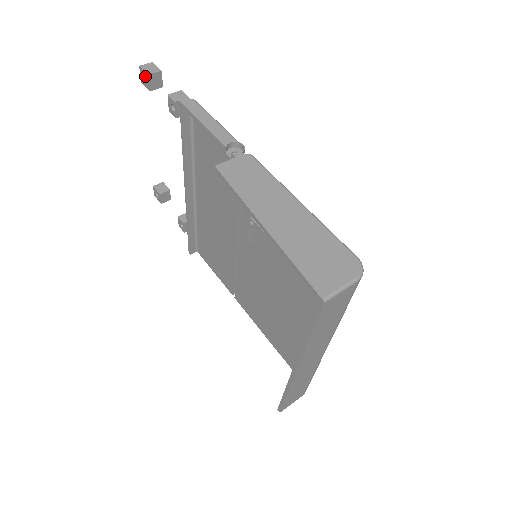
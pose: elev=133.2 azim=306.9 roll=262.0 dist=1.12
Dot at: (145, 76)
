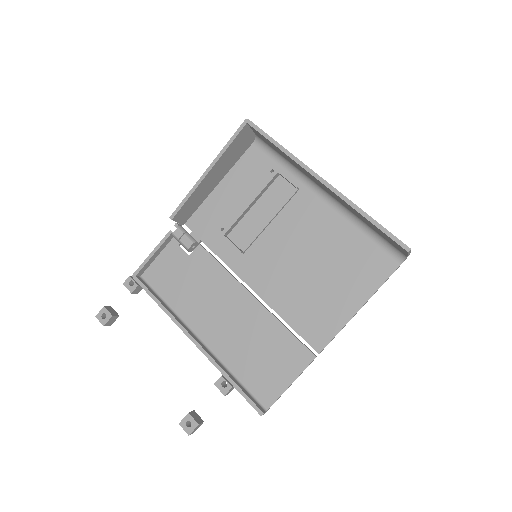
Dot at: (103, 313)
